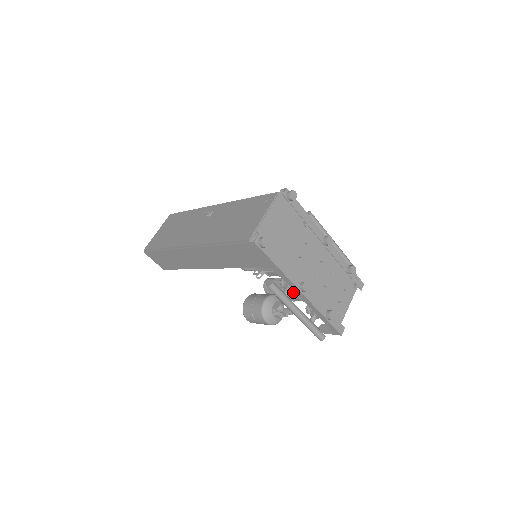
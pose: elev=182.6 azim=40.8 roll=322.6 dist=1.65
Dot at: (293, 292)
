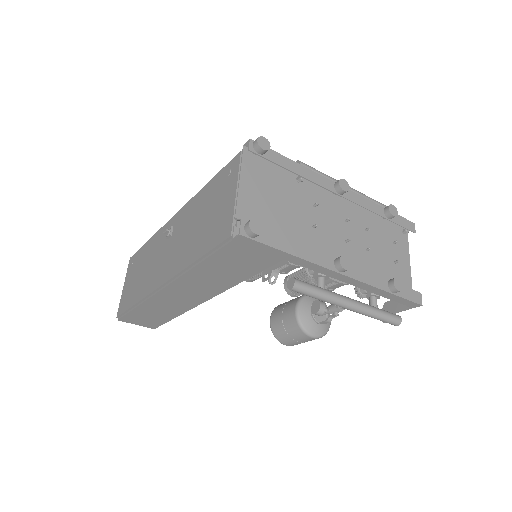
Dot at: occluded
